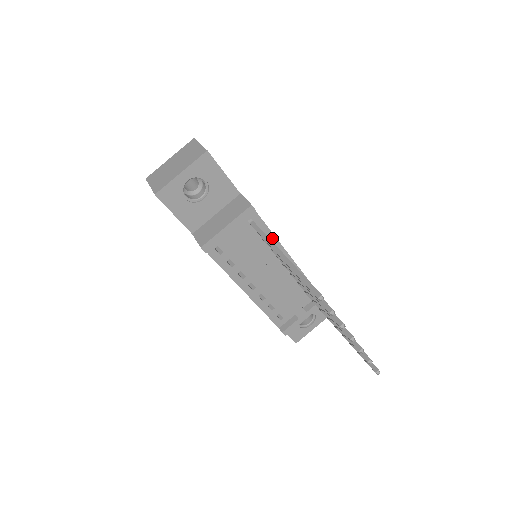
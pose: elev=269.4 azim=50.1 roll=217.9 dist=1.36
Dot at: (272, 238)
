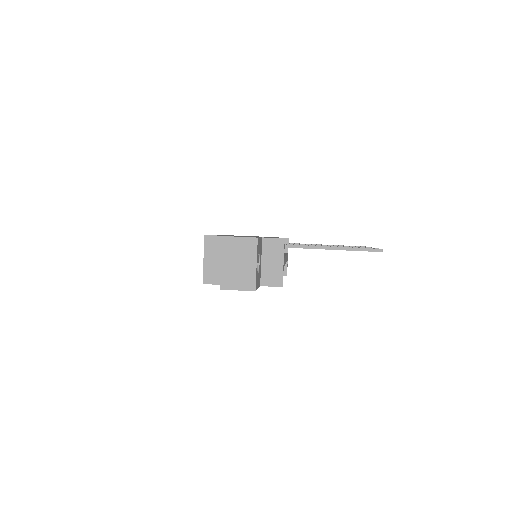
Dot at: occluded
